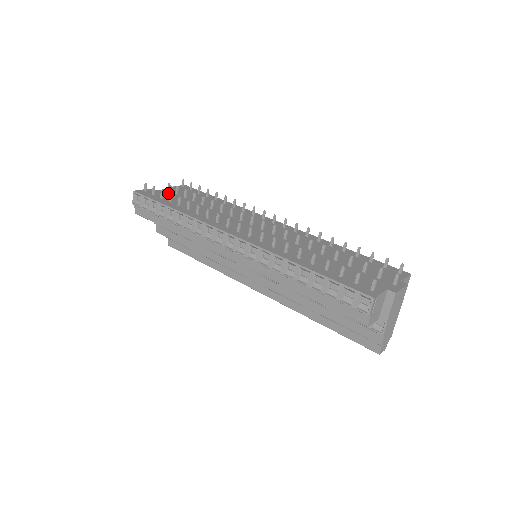
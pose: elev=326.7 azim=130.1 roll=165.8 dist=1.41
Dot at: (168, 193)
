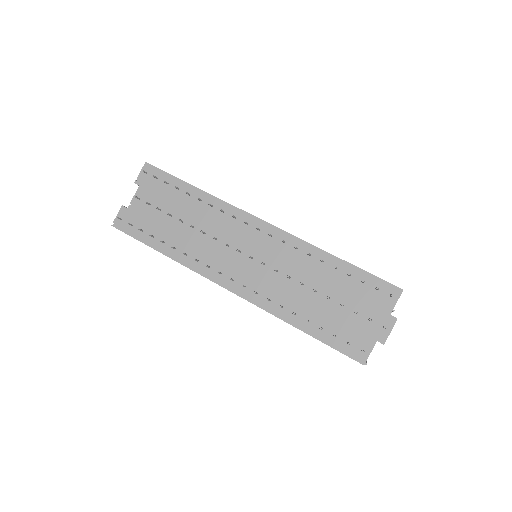
Dot at: (141, 208)
